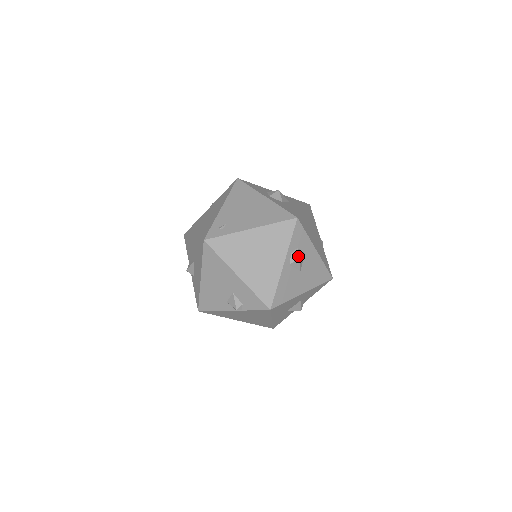
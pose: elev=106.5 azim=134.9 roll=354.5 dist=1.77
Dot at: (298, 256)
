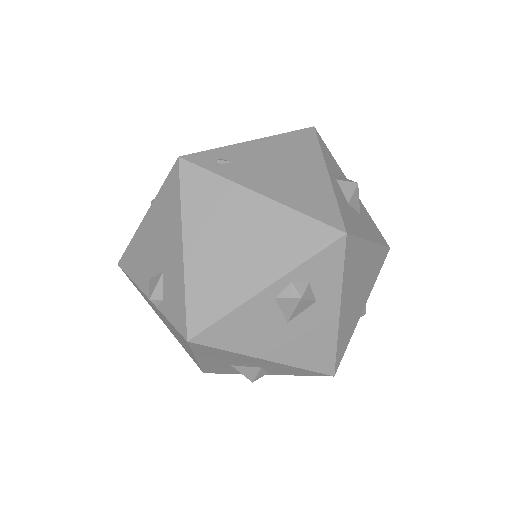
Dot at: (299, 295)
